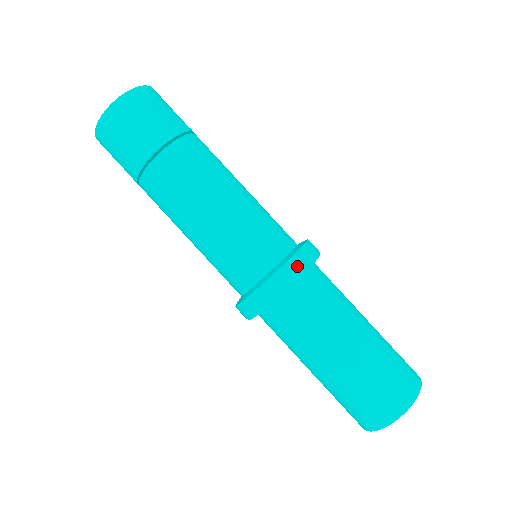
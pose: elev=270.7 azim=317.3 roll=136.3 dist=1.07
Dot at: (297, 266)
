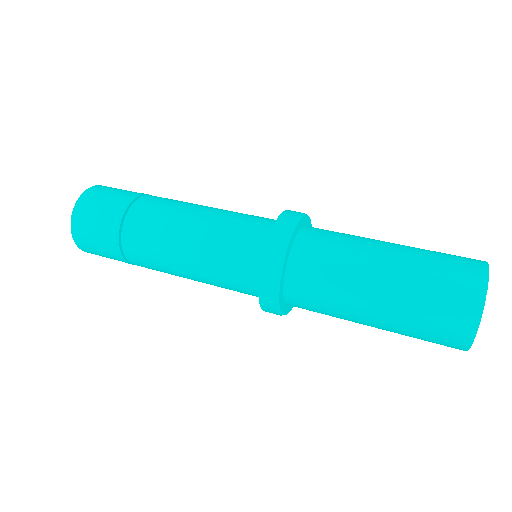
Dot at: occluded
